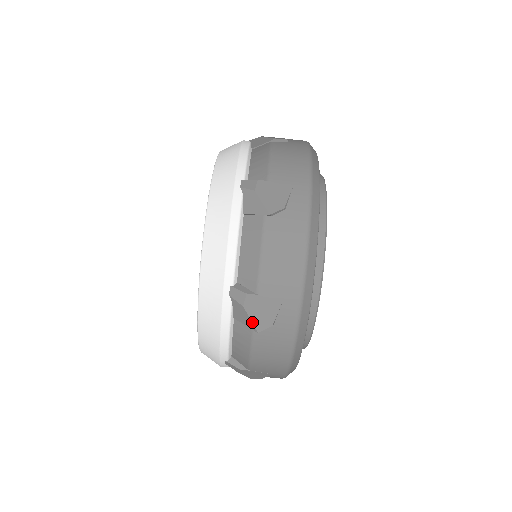
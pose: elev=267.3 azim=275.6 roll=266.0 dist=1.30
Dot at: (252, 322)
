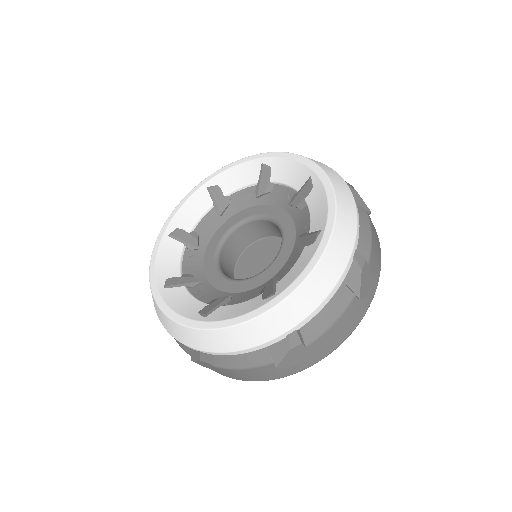
Dot at: (195, 361)
